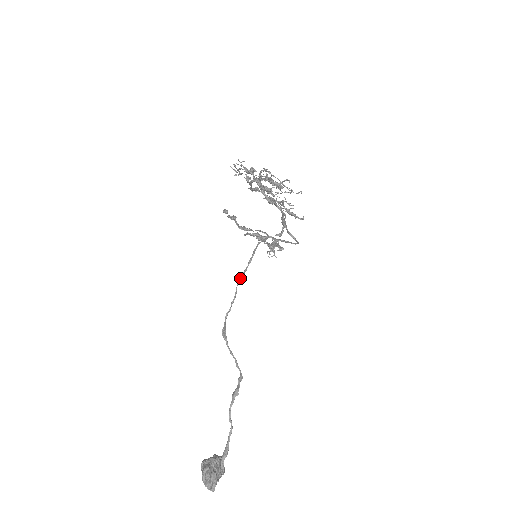
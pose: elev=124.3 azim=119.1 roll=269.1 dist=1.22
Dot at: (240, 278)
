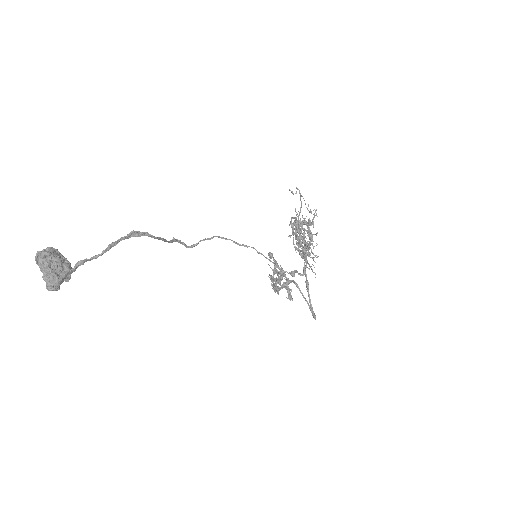
Dot at: (226, 238)
